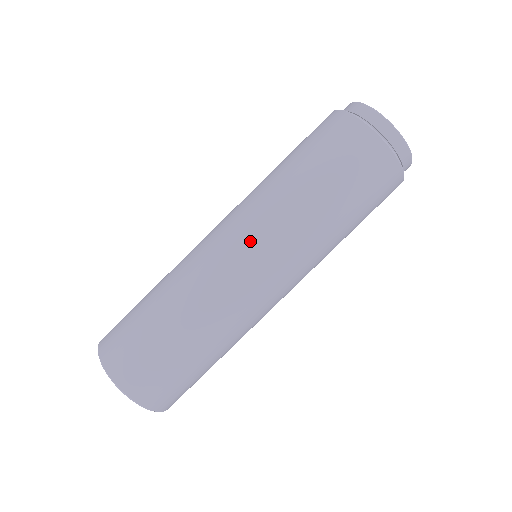
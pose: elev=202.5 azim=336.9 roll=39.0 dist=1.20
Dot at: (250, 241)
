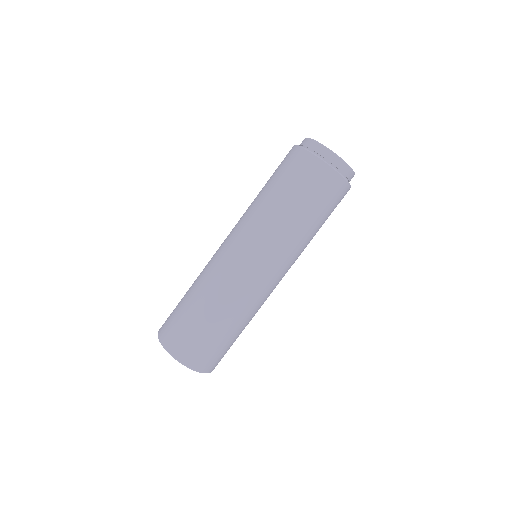
Dot at: (234, 236)
